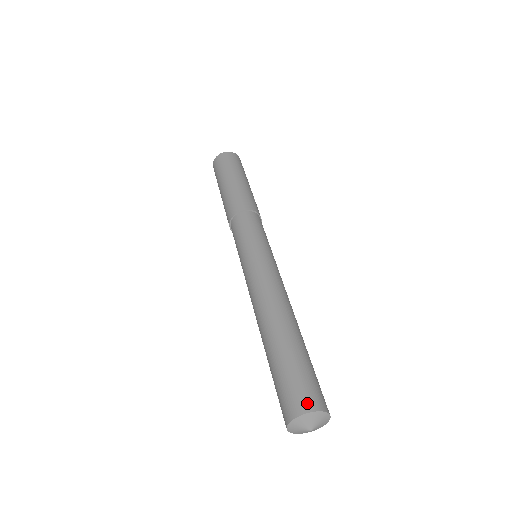
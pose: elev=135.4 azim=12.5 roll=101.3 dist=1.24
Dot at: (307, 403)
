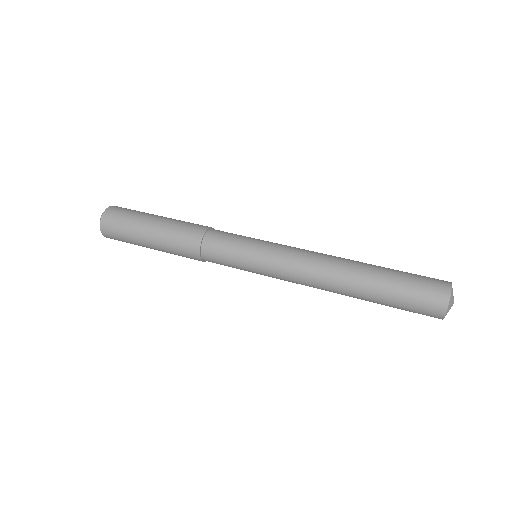
Dot at: (443, 288)
